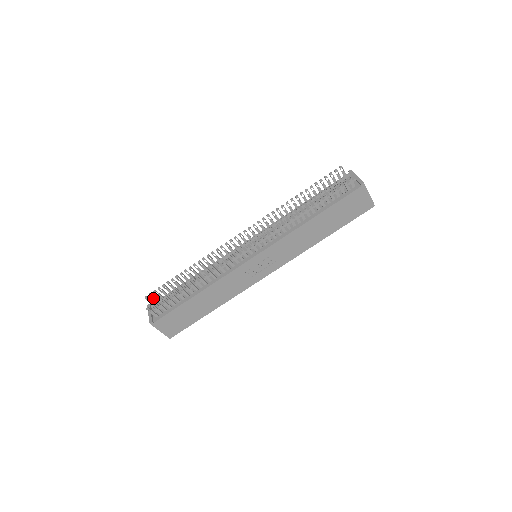
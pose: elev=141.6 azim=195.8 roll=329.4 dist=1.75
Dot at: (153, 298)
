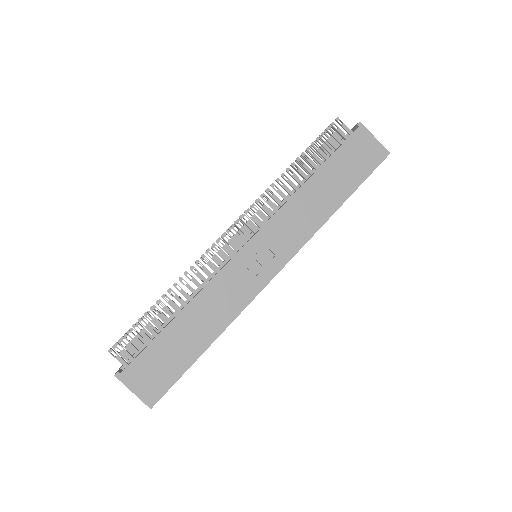
Dot at: occluded
